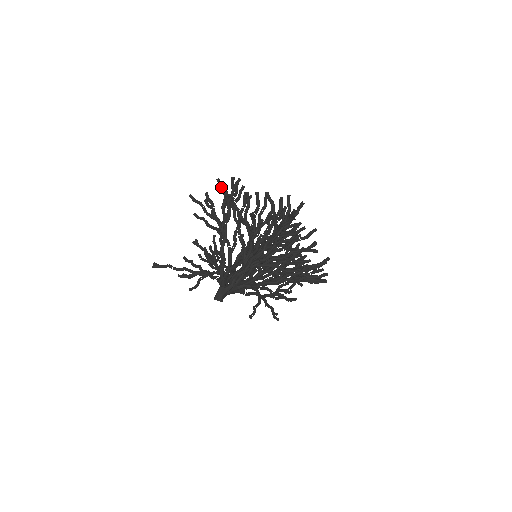
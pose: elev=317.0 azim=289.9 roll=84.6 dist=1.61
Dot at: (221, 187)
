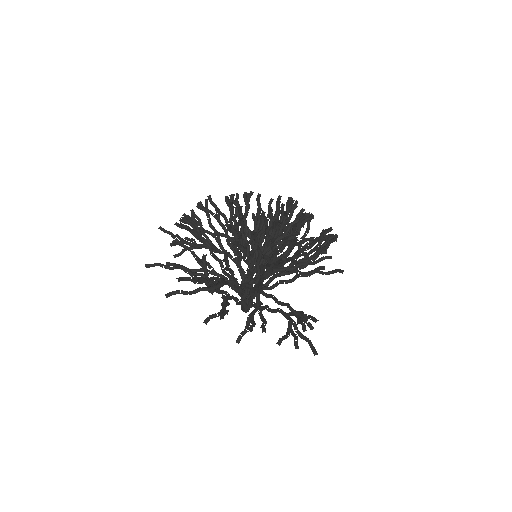
Dot at: (211, 318)
